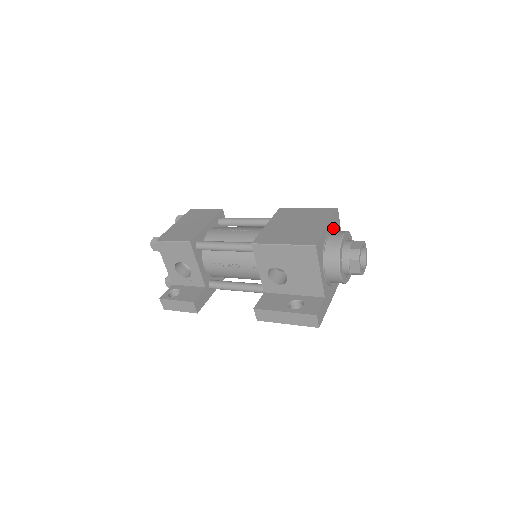
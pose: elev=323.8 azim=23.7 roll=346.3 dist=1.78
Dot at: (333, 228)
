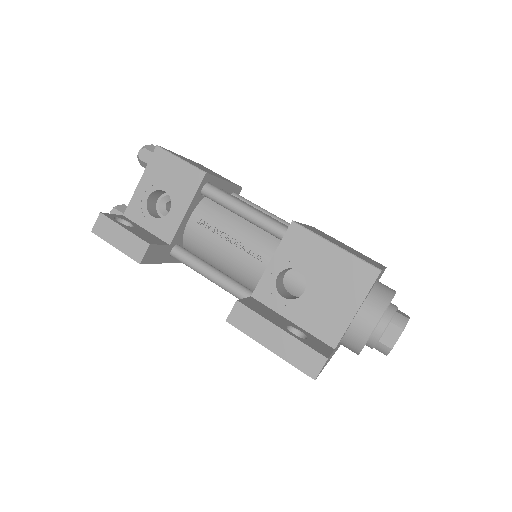
Dot at: occluded
